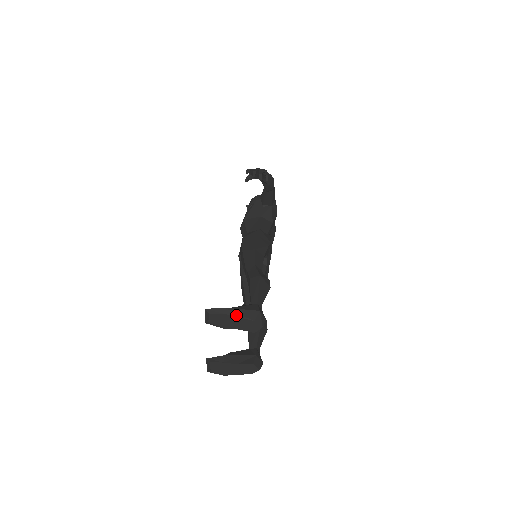
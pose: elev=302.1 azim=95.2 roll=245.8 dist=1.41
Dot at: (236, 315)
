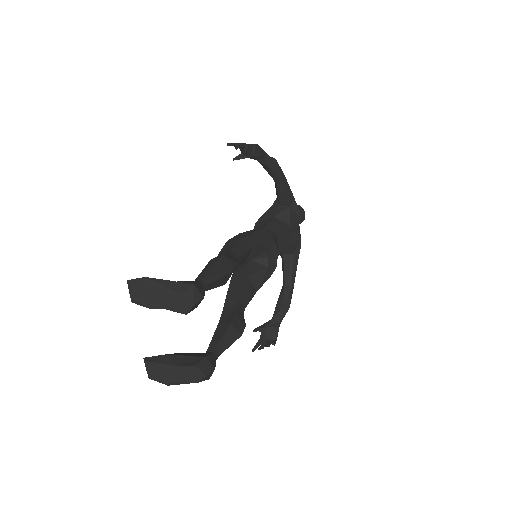
Dot at: (160, 287)
